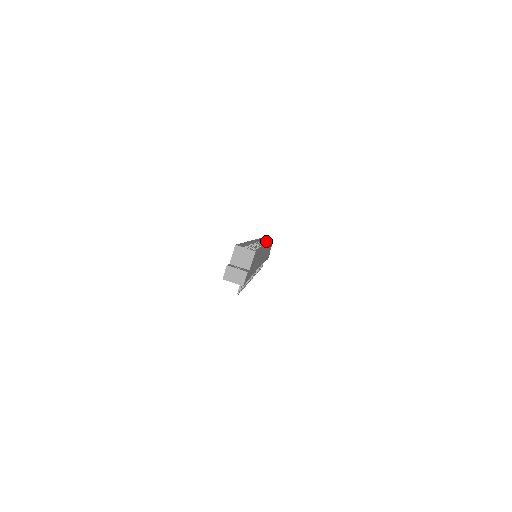
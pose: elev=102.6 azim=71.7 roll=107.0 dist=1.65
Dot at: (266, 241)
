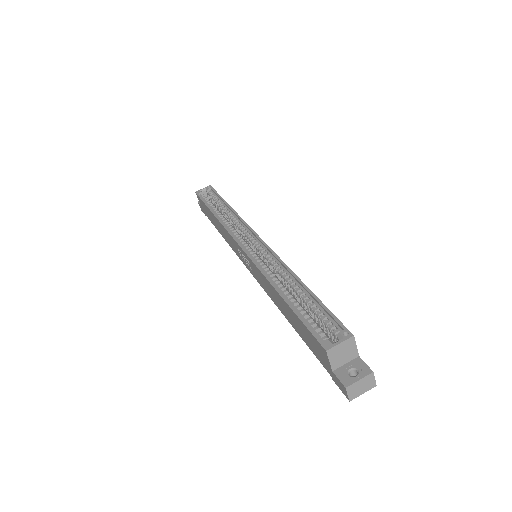
Dot at: (204, 192)
